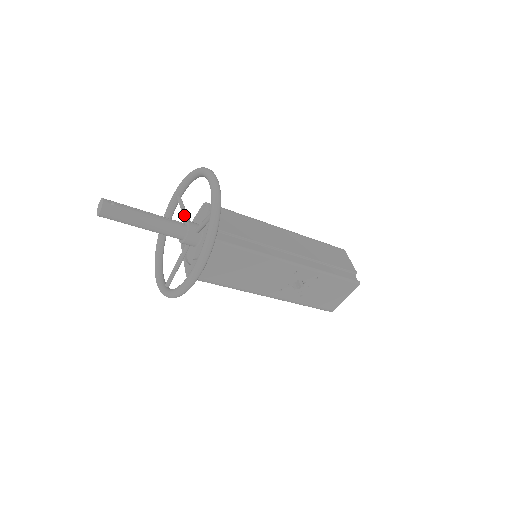
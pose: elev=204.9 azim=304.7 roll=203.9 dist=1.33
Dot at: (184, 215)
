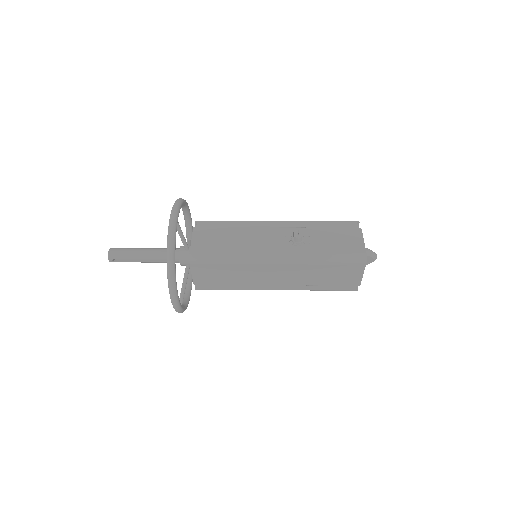
Dot at: (181, 240)
